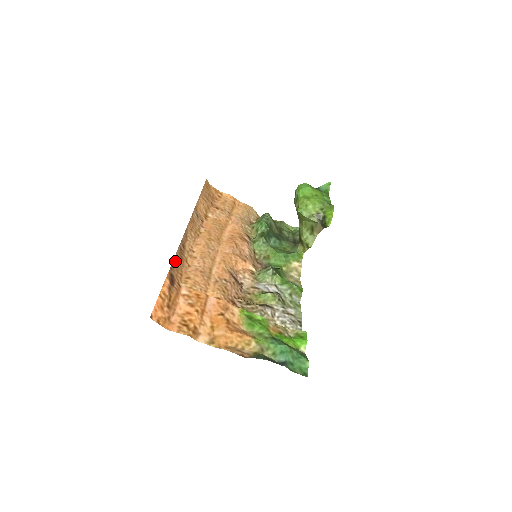
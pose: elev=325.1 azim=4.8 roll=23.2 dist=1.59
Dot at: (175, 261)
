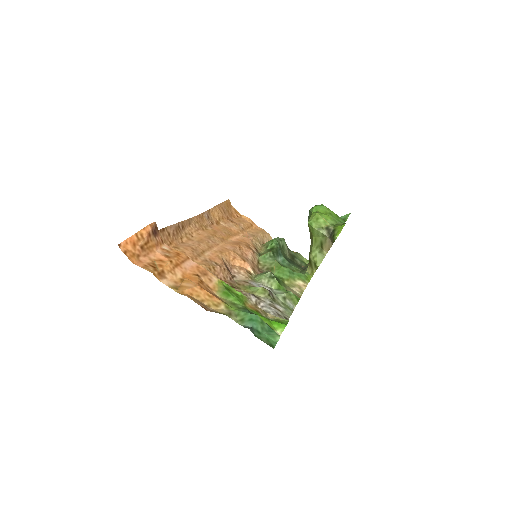
Dot at: (168, 229)
